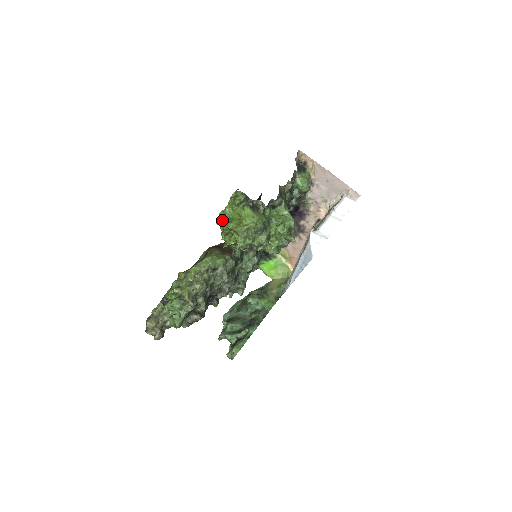
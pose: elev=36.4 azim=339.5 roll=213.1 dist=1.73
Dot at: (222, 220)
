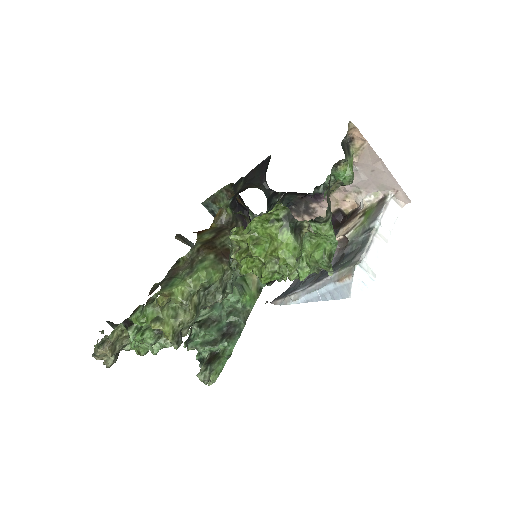
Dot at: (241, 236)
